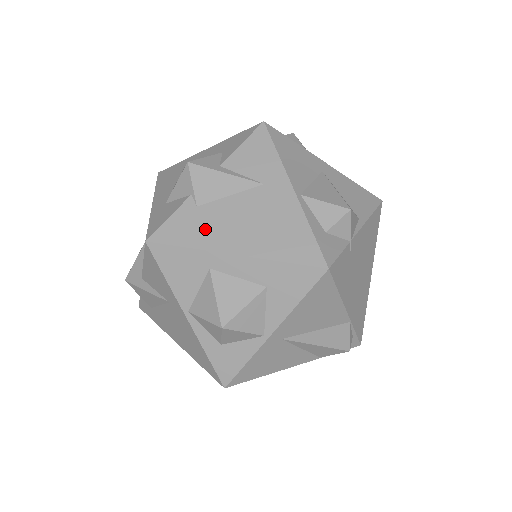
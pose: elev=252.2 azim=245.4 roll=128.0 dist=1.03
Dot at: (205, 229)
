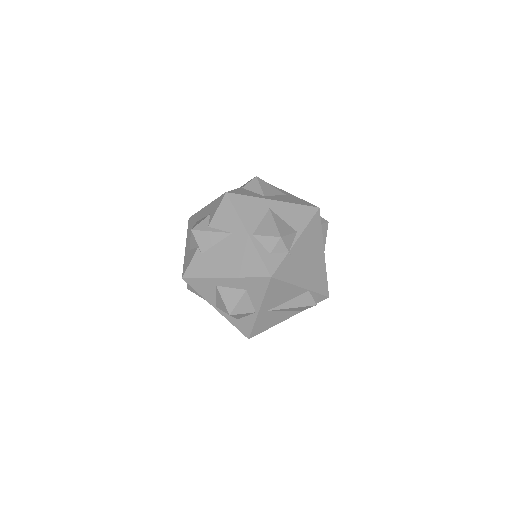
Dot at: (208, 266)
